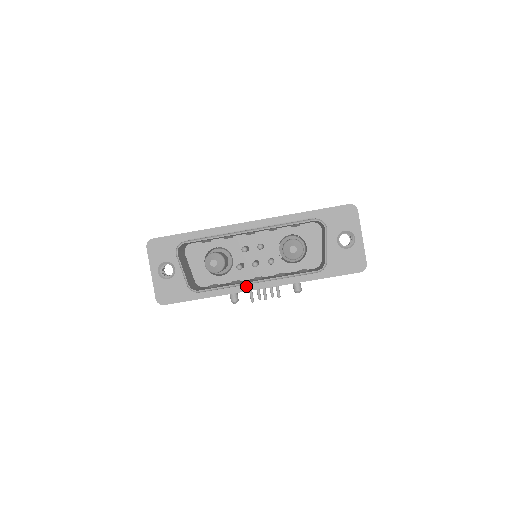
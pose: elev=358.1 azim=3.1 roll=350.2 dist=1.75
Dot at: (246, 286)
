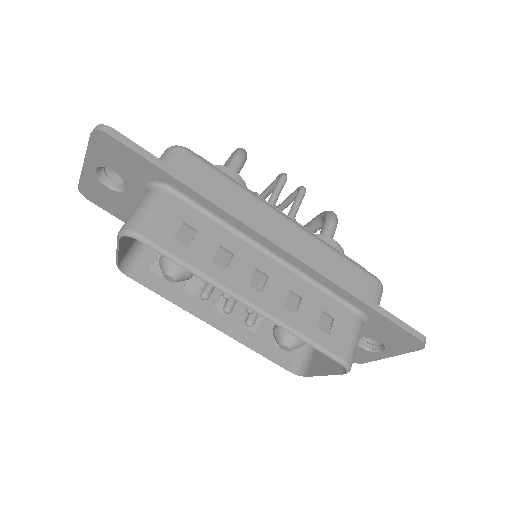
Dot at: occluded
